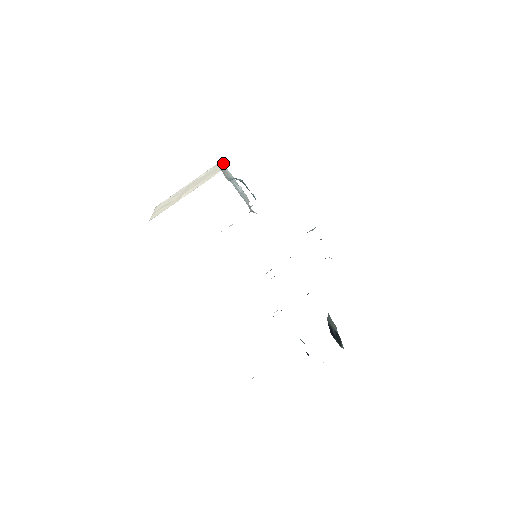
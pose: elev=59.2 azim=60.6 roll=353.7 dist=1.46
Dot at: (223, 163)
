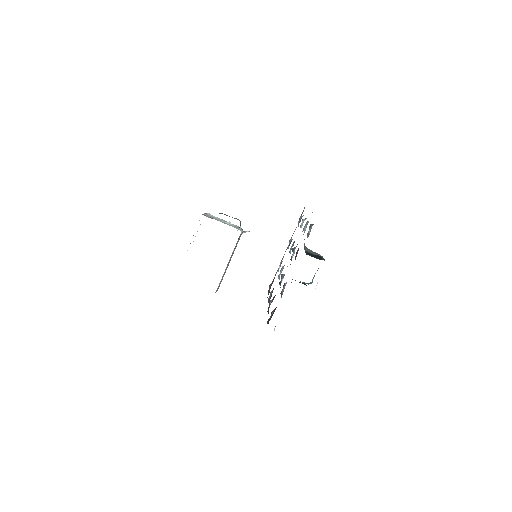
Dot at: (207, 213)
